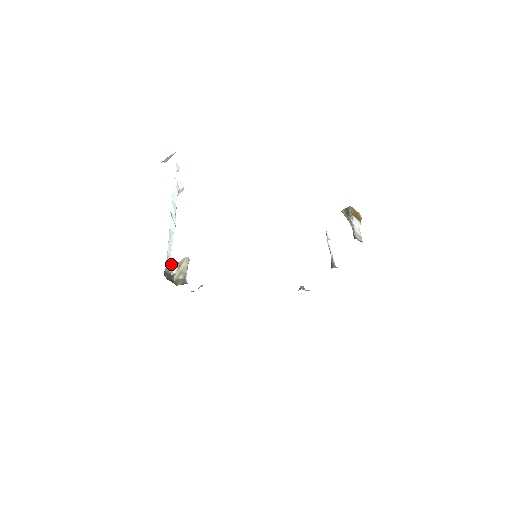
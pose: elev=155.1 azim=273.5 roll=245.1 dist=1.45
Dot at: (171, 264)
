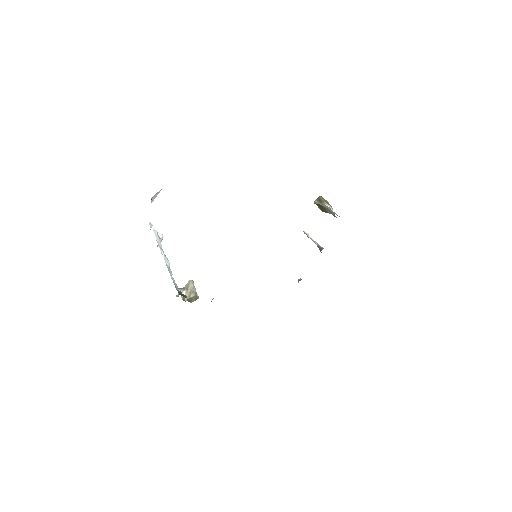
Dot at: (179, 288)
